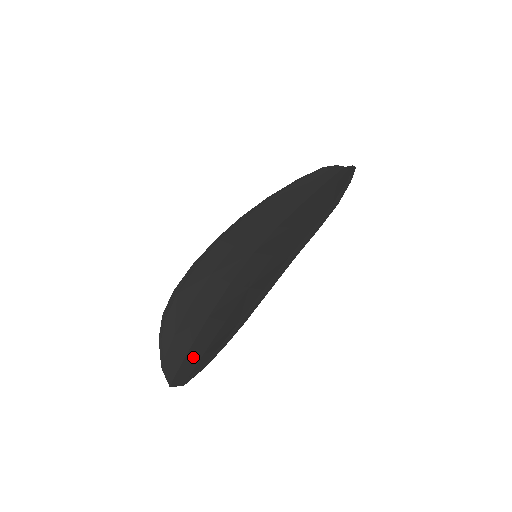
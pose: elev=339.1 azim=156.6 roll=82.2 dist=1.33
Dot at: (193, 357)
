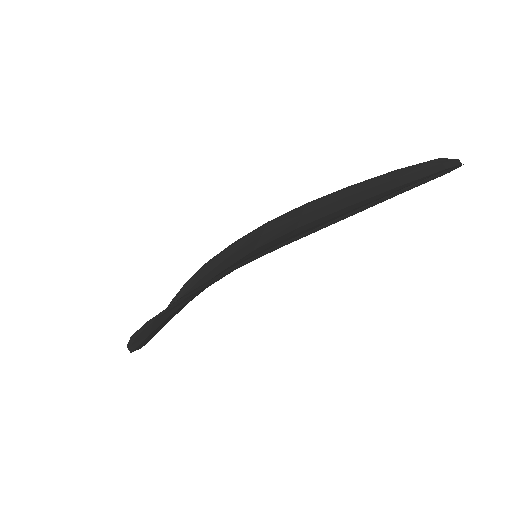
Dot at: occluded
